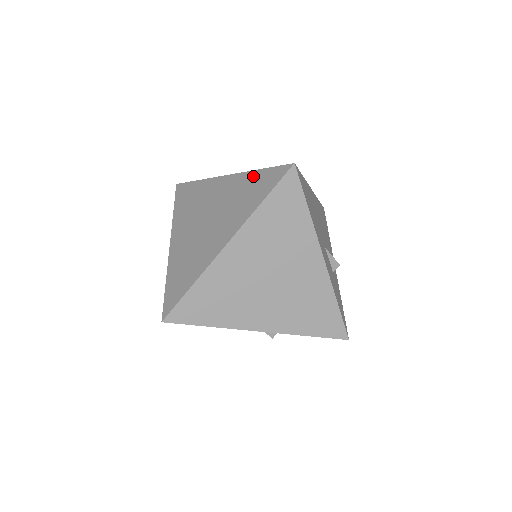
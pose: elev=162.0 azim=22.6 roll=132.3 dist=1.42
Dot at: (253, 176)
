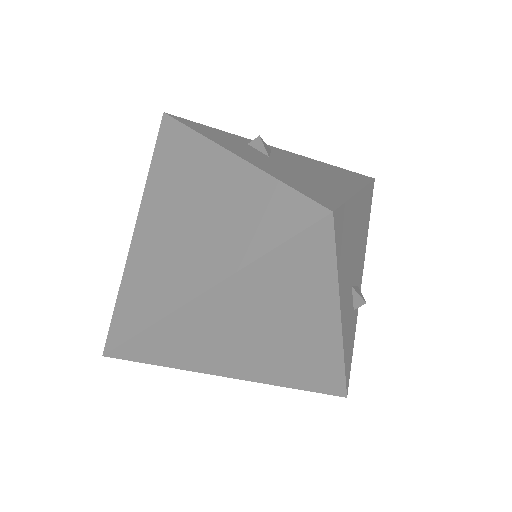
Dot at: (265, 187)
